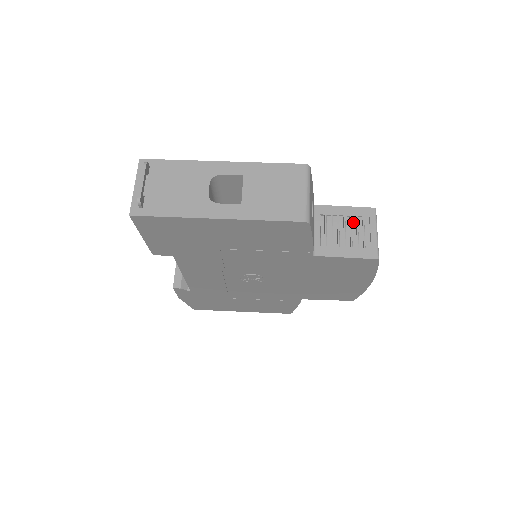
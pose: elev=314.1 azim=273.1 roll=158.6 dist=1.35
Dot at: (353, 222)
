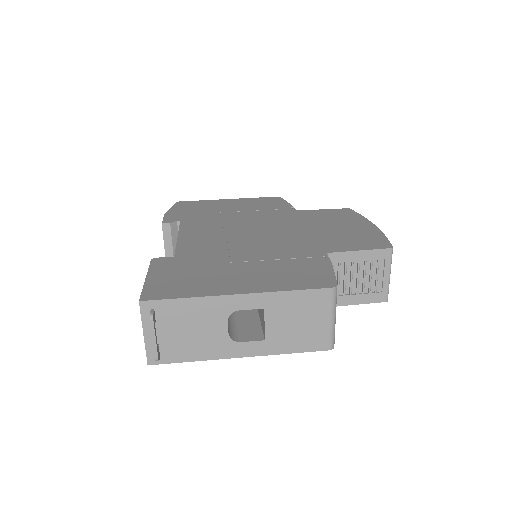
Dot at: (367, 266)
